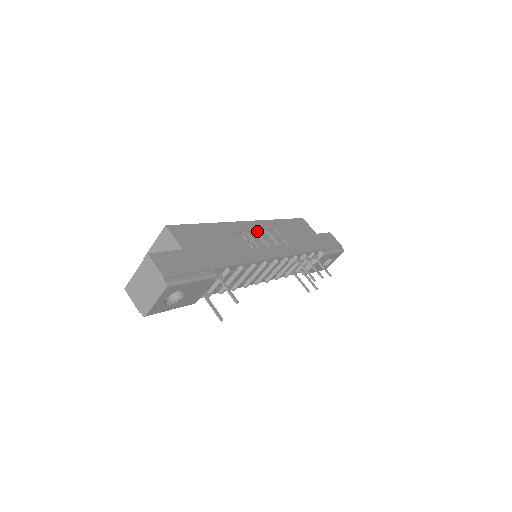
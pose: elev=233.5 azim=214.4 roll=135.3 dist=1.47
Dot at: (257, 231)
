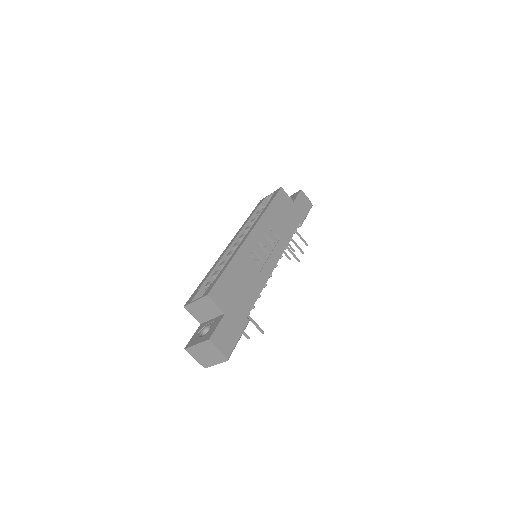
Dot at: (258, 240)
